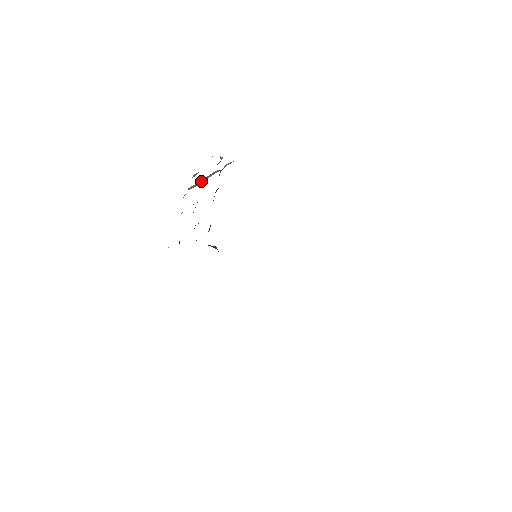
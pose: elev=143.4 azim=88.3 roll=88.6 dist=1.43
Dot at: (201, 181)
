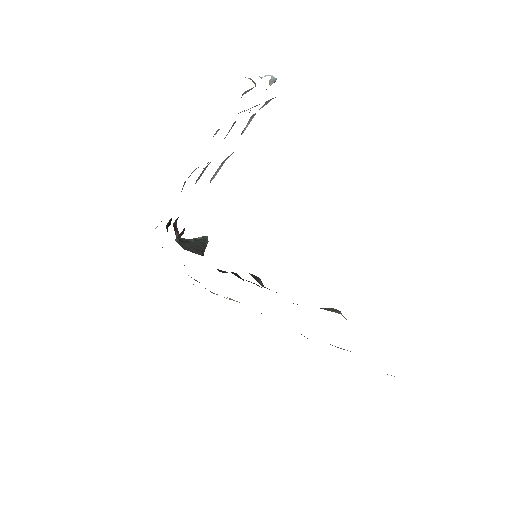
Dot at: occluded
